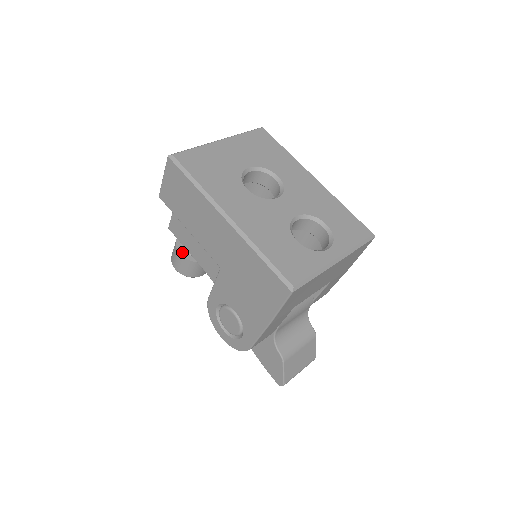
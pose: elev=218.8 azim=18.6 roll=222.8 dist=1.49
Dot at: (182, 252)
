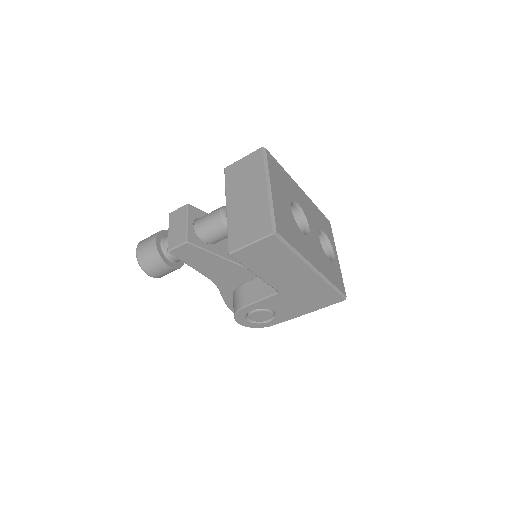
Dot at: (170, 264)
